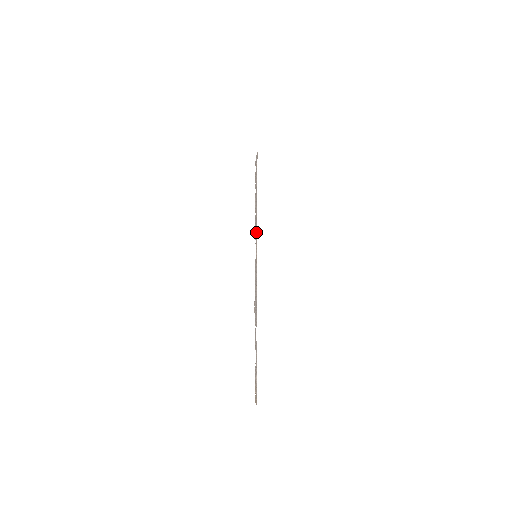
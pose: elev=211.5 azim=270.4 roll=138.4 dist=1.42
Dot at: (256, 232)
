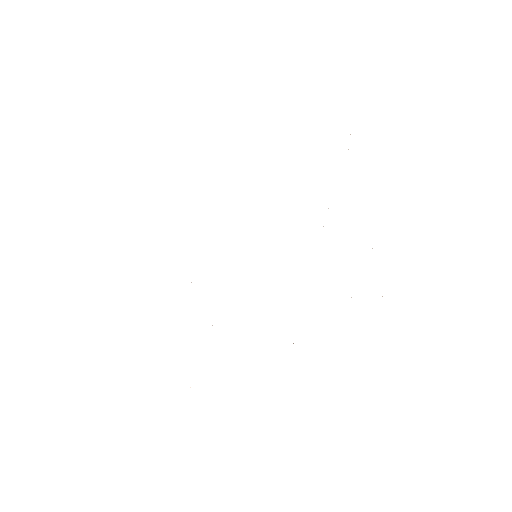
Dot at: occluded
